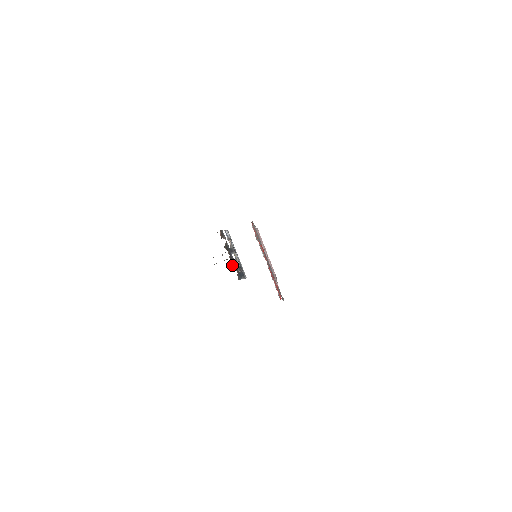
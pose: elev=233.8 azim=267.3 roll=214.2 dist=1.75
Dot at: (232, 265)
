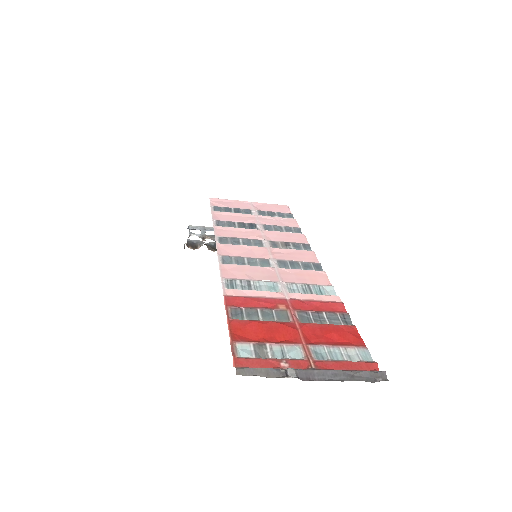
Dot at: occluded
